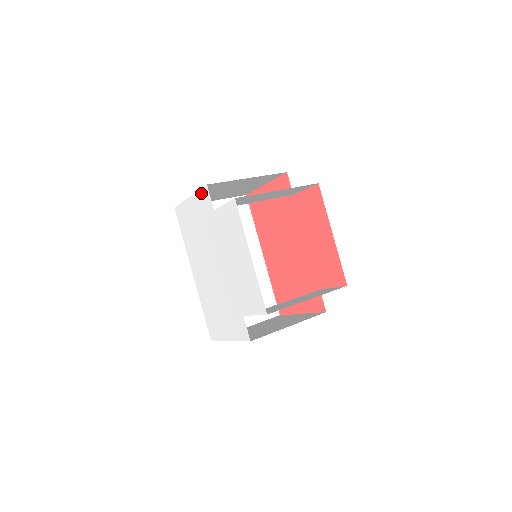
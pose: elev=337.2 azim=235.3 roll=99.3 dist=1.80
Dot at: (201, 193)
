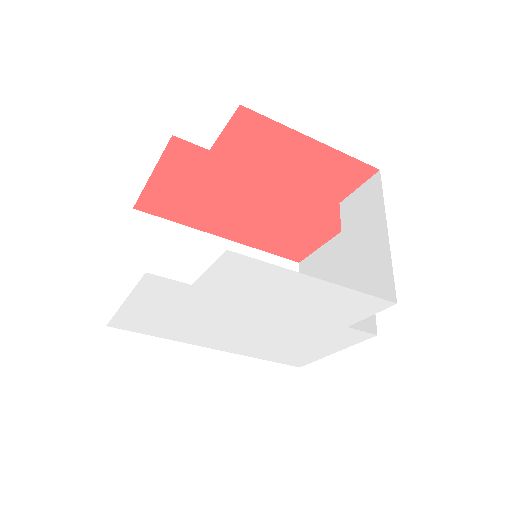
Dot at: (144, 287)
